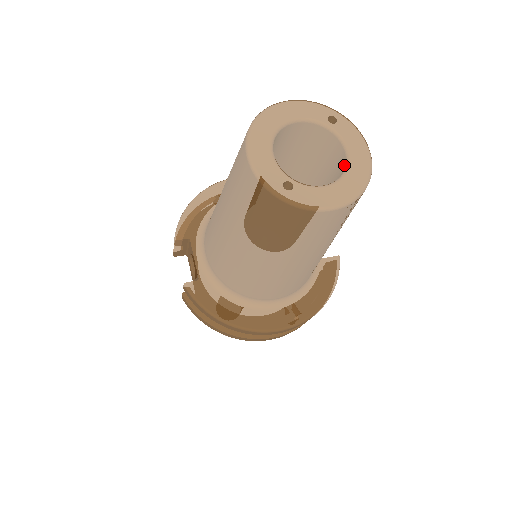
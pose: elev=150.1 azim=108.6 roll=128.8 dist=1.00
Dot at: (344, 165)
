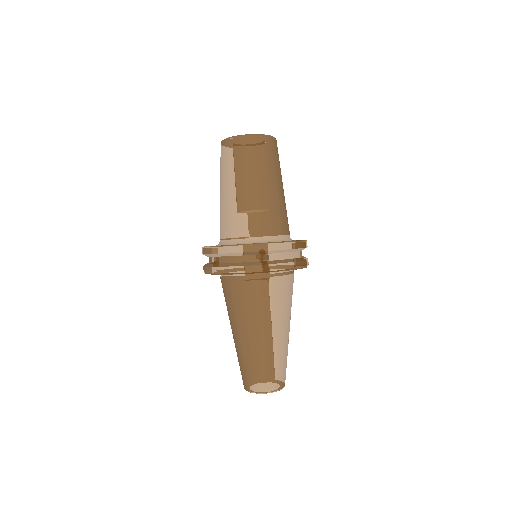
Dot at: occluded
